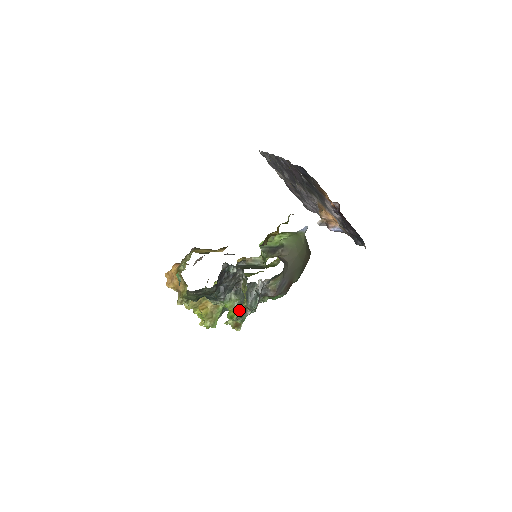
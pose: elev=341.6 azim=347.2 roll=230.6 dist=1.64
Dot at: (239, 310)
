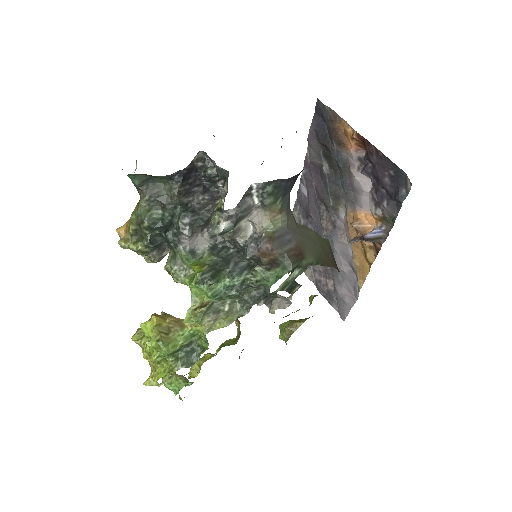
Dot at: (210, 267)
